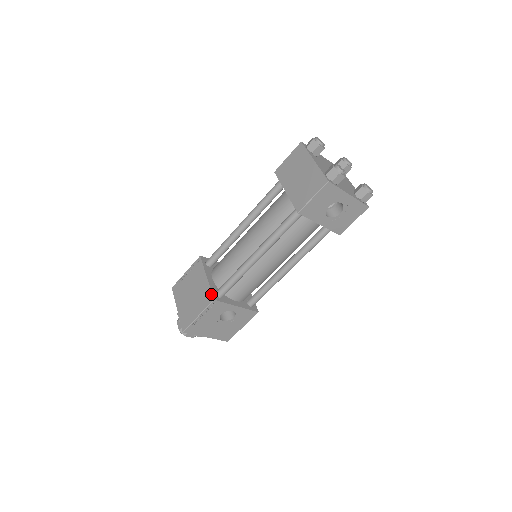
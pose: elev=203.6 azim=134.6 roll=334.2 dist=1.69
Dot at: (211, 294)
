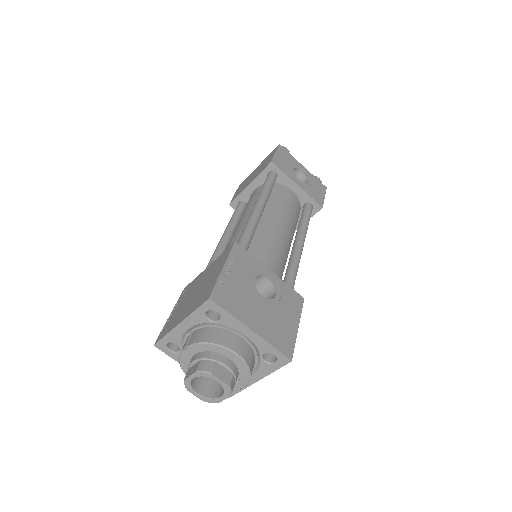
Dot at: occluded
